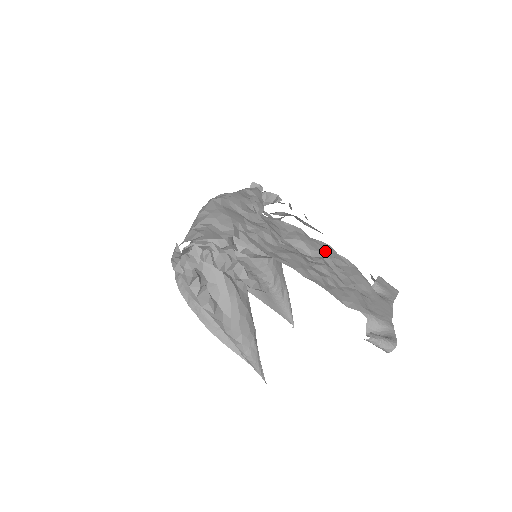
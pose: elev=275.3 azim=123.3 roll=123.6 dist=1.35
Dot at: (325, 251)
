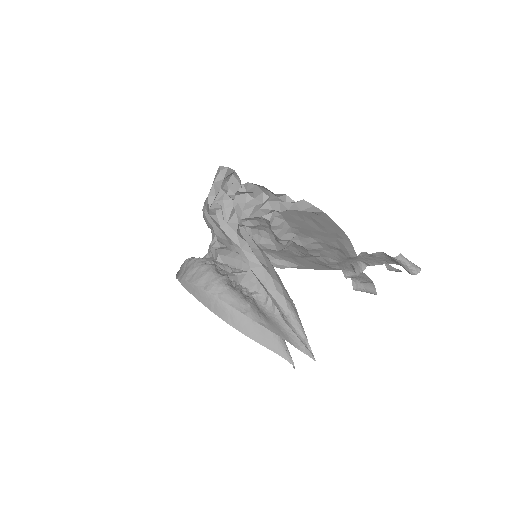
Dot at: occluded
